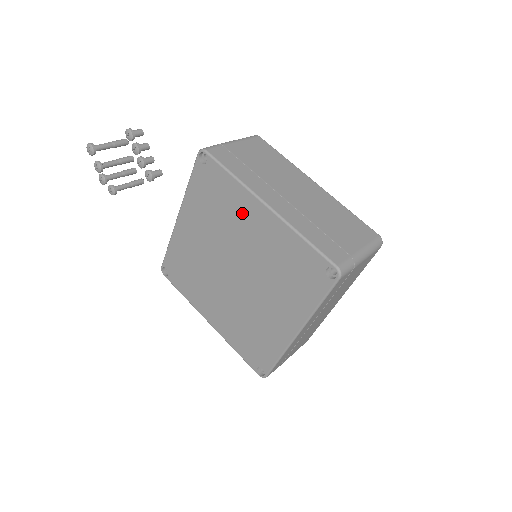
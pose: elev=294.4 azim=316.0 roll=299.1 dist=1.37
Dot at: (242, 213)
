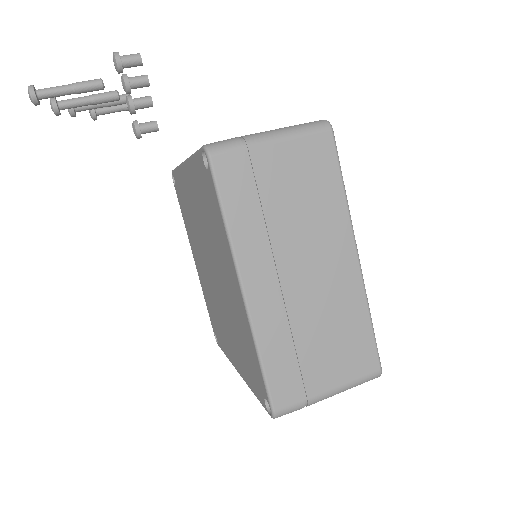
Dot at: (224, 258)
